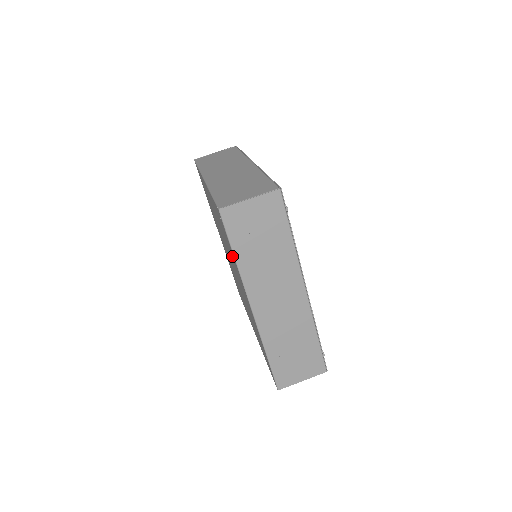
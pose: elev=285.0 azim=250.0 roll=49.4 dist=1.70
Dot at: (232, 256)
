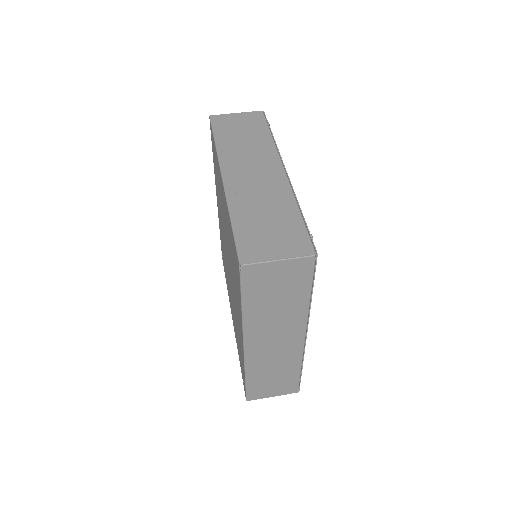
Dot at: (217, 168)
